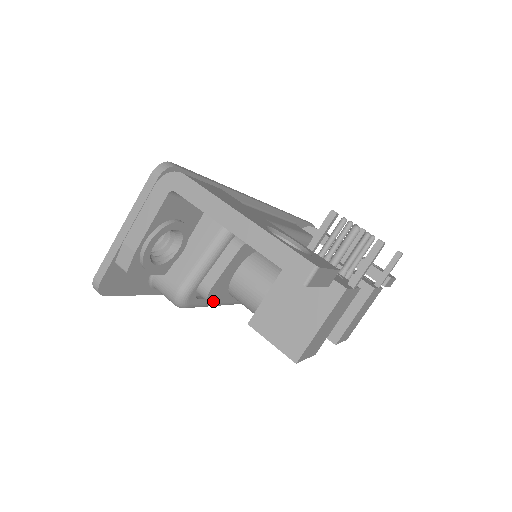
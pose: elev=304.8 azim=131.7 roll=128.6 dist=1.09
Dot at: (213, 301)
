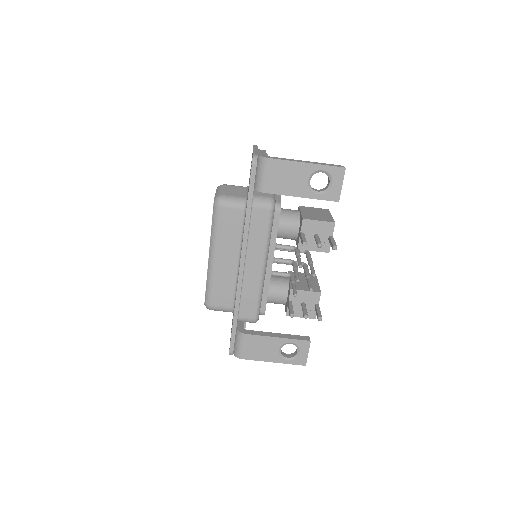
Dot at: occluded
